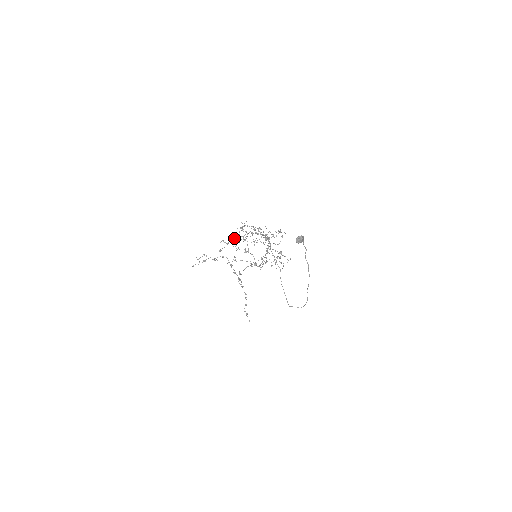
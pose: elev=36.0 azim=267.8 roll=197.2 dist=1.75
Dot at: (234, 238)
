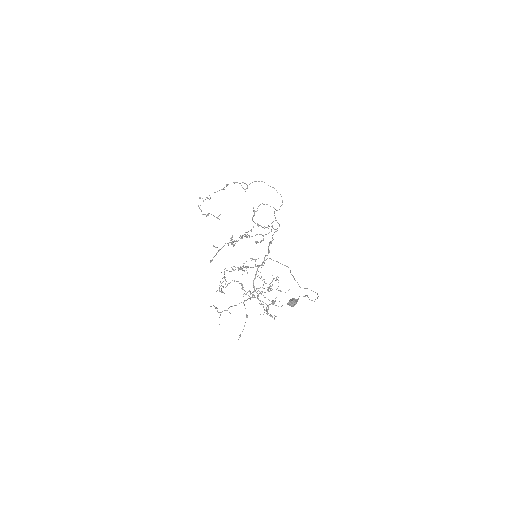
Dot at: occluded
